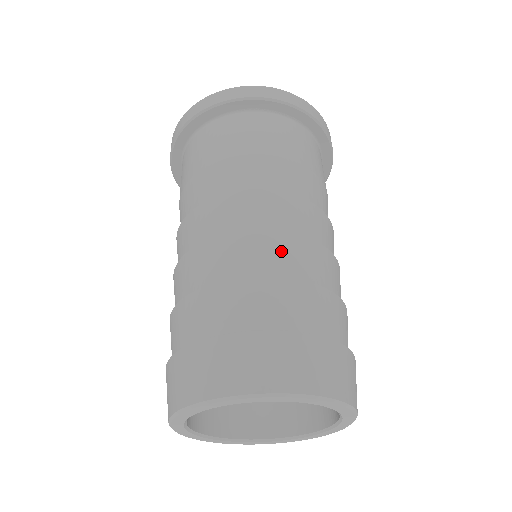
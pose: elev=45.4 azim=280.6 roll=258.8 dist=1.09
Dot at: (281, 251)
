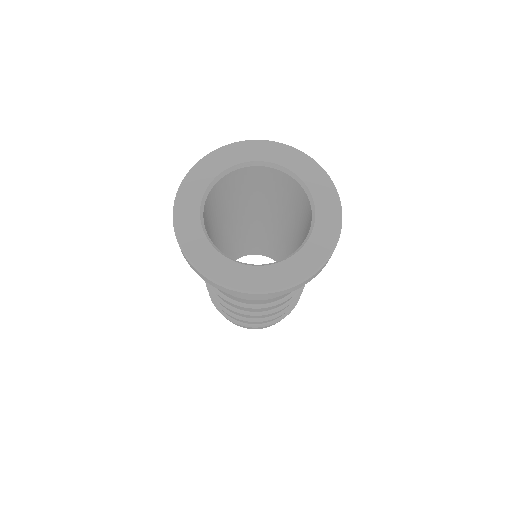
Dot at: occluded
